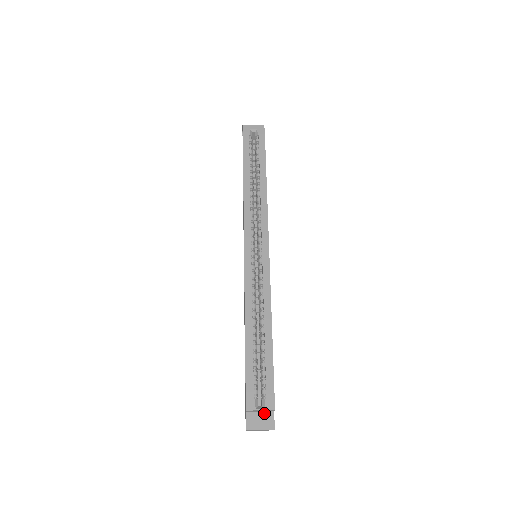
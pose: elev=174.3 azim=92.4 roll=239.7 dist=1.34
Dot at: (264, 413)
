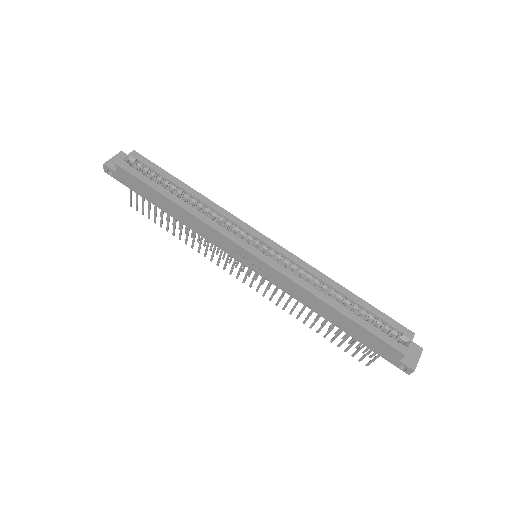
Dot at: occluded
